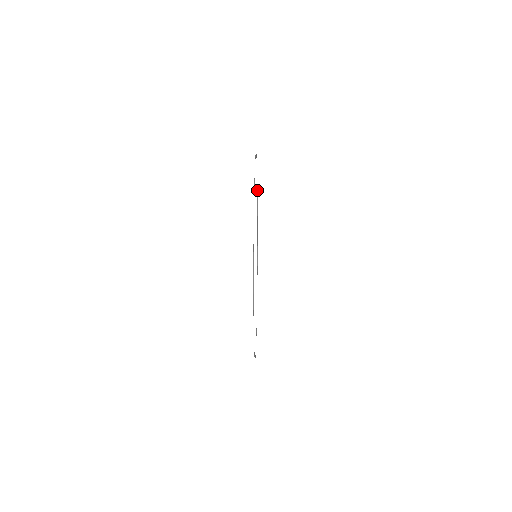
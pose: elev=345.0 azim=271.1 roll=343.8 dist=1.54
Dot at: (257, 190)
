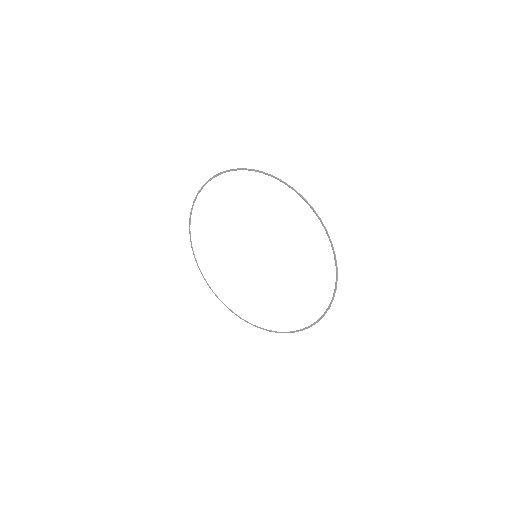
Dot at: (226, 171)
